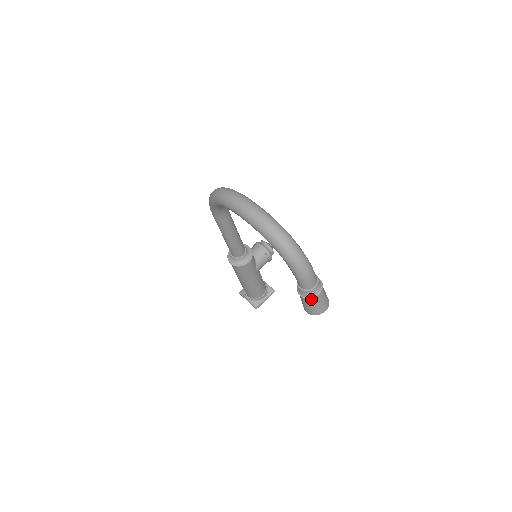
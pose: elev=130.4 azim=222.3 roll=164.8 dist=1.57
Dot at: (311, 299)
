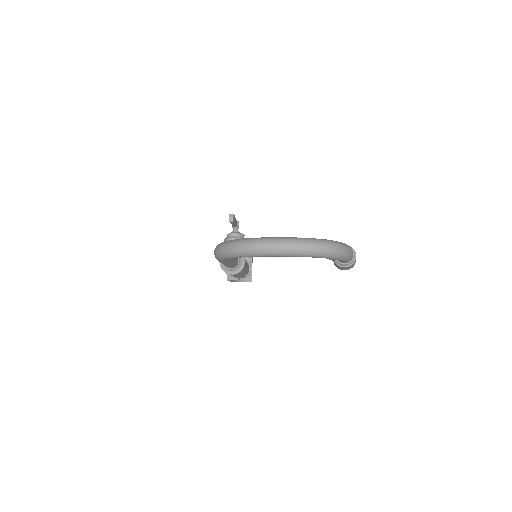
Dot at: (352, 263)
